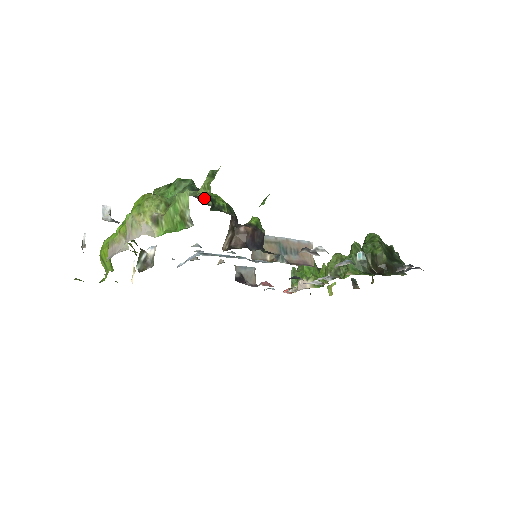
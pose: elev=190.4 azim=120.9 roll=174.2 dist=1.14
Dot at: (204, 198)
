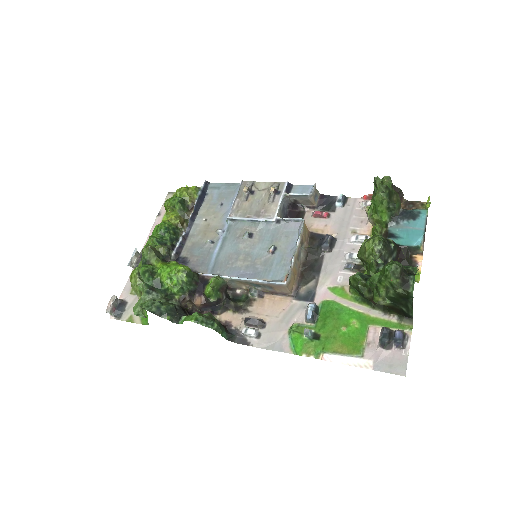
Dot at: (159, 291)
